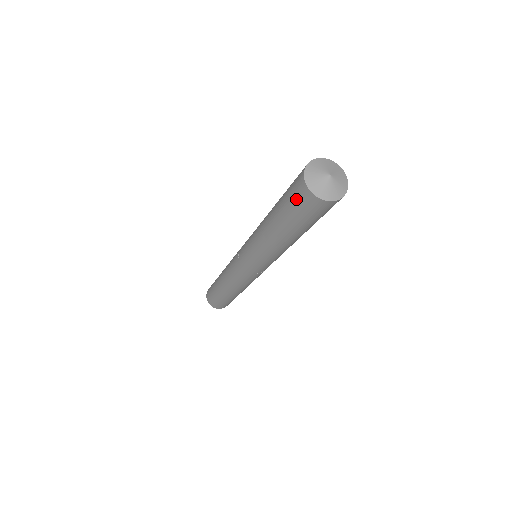
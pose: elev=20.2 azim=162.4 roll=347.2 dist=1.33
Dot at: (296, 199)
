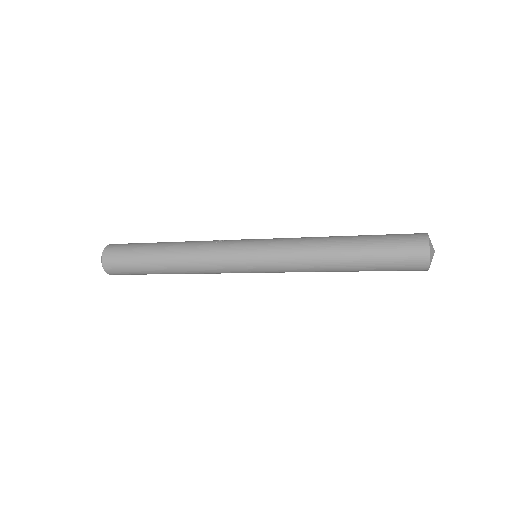
Dot at: (406, 269)
